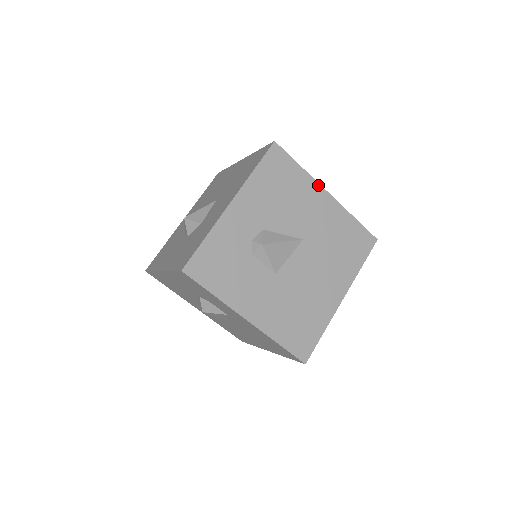
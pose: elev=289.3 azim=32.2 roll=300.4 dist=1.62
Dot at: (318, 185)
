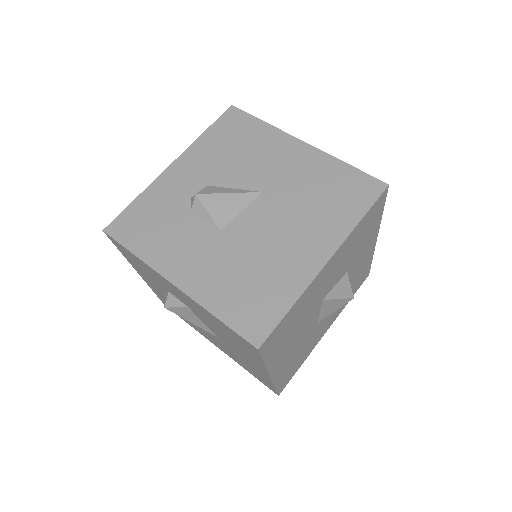
Dot at: (288, 136)
